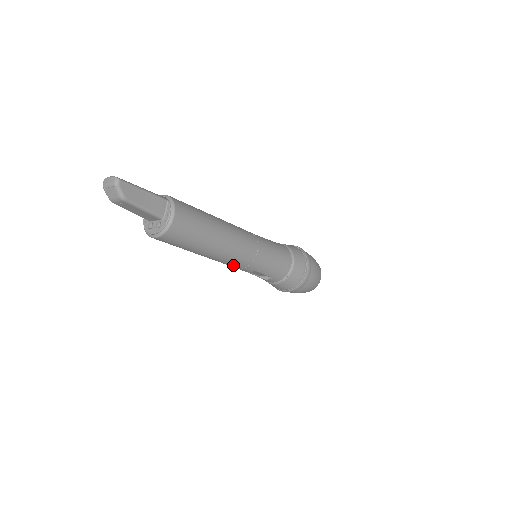
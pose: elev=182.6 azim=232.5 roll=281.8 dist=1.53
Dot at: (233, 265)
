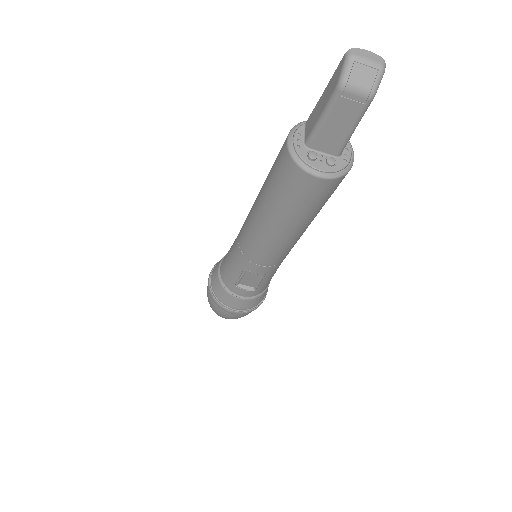
Dot at: (268, 258)
